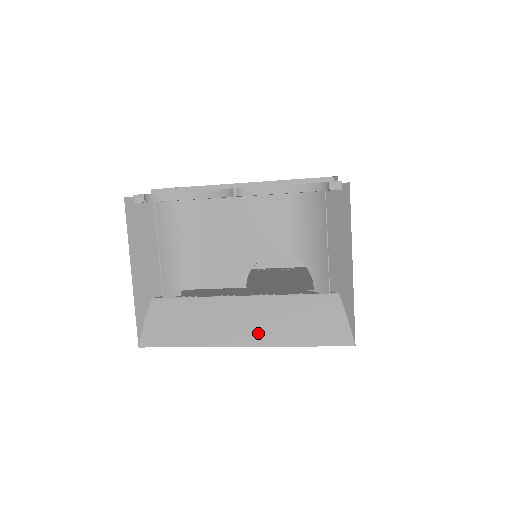
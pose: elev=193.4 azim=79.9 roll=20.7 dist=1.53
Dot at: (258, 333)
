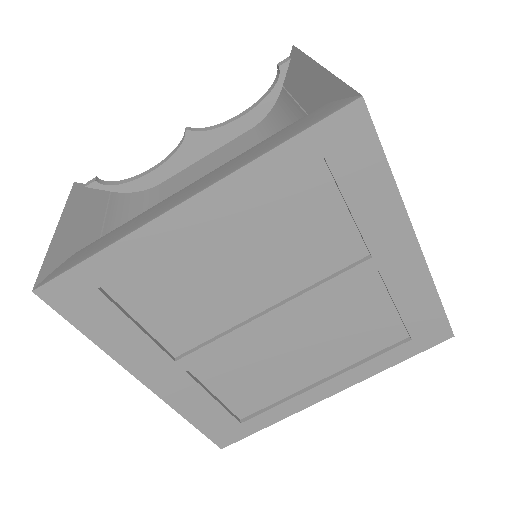
Dot at: (211, 180)
